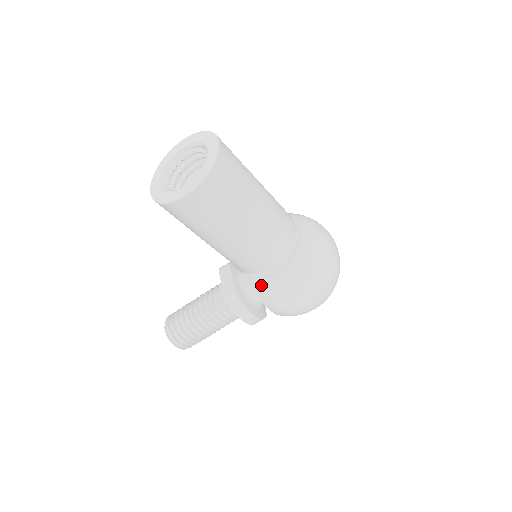
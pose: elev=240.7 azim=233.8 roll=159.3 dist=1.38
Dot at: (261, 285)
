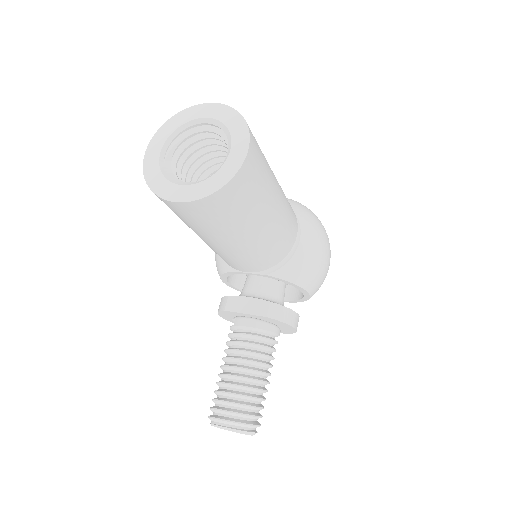
Dot at: (295, 266)
